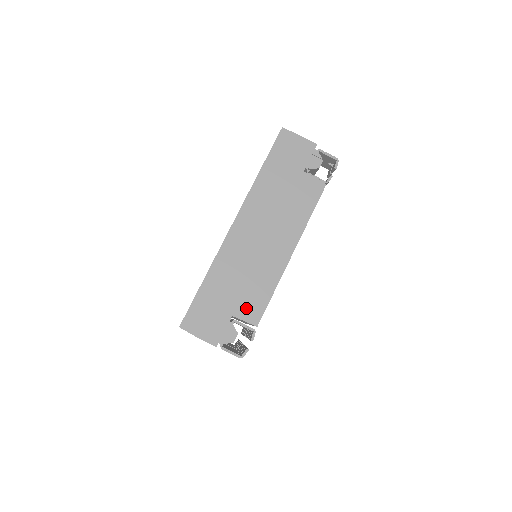
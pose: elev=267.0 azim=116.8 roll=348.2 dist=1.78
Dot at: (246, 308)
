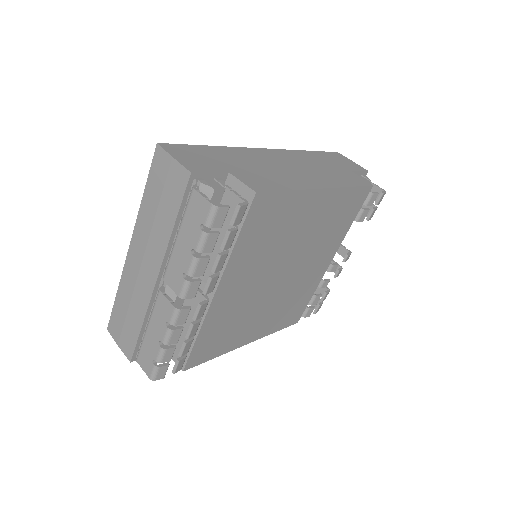
Dot at: (250, 178)
